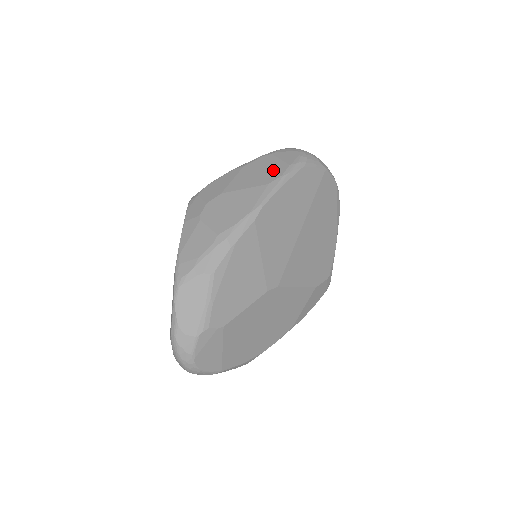
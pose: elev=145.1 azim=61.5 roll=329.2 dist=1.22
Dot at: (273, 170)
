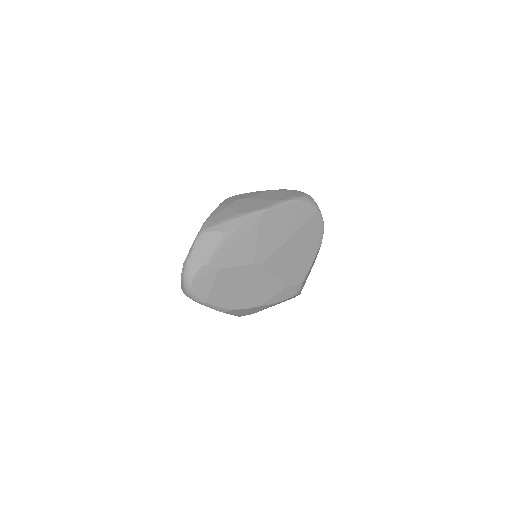
Dot at: (284, 196)
